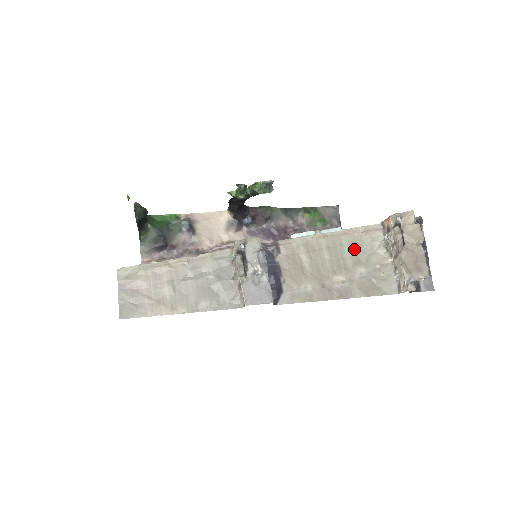
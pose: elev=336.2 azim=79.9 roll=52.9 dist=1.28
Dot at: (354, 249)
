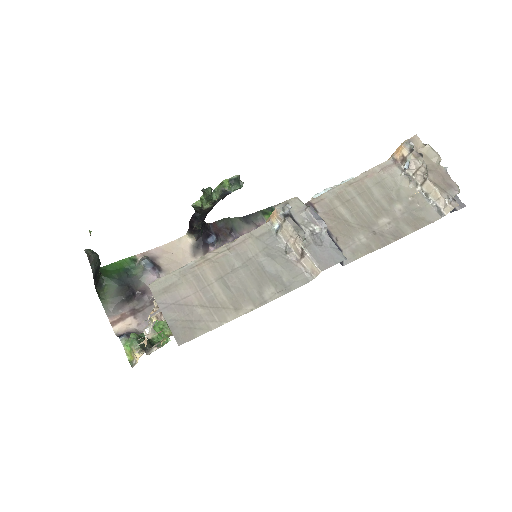
Dot at: (381, 189)
